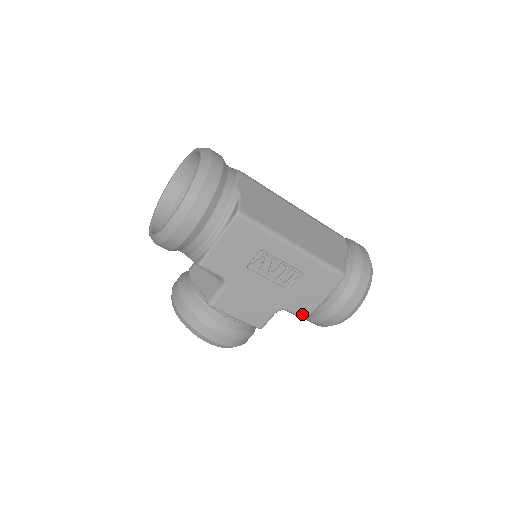
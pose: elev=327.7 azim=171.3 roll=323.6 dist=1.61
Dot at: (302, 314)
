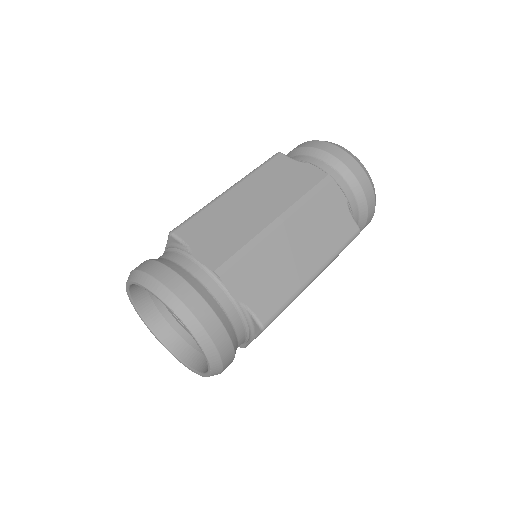
Dot at: occluded
